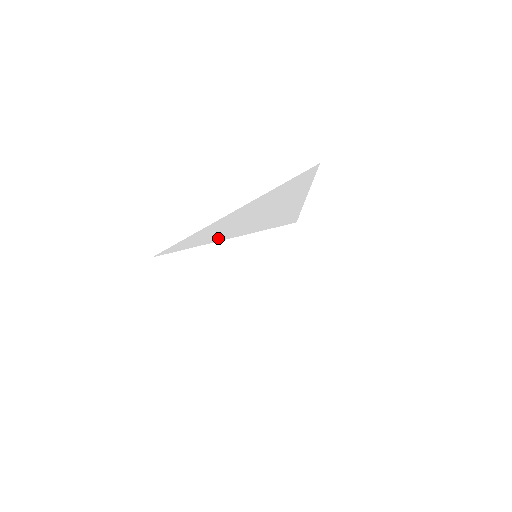
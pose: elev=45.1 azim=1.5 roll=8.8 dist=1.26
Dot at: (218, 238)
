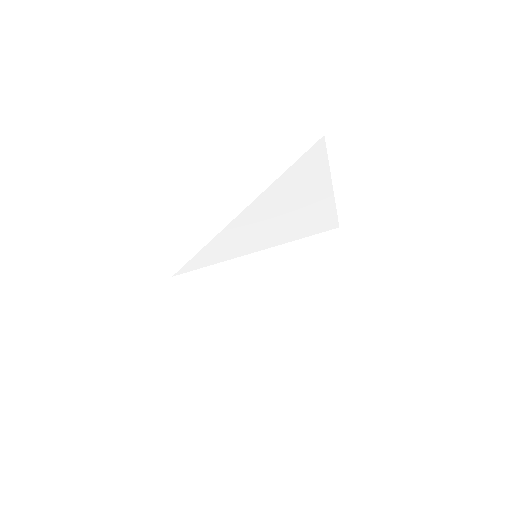
Dot at: (242, 251)
